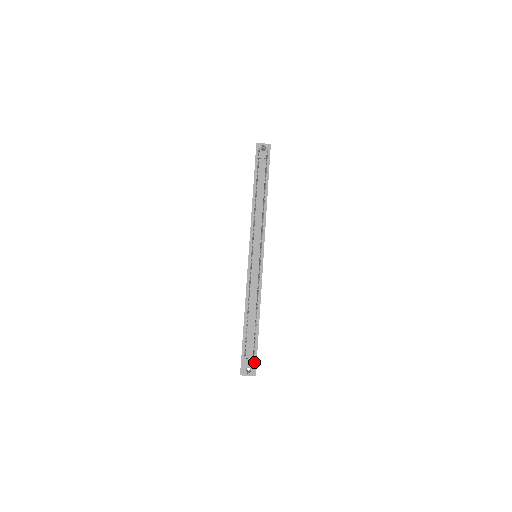
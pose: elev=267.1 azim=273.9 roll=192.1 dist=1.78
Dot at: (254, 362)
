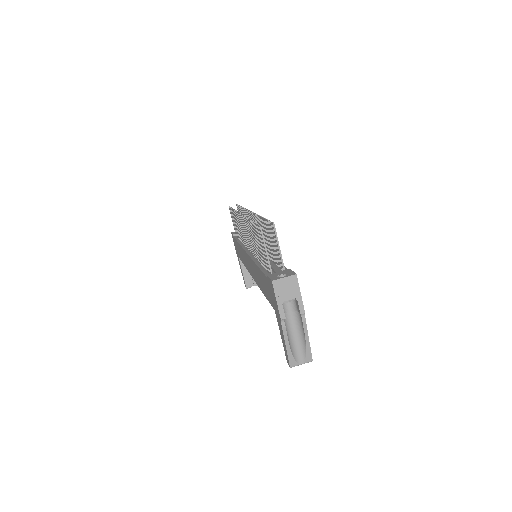
Dot at: (287, 271)
